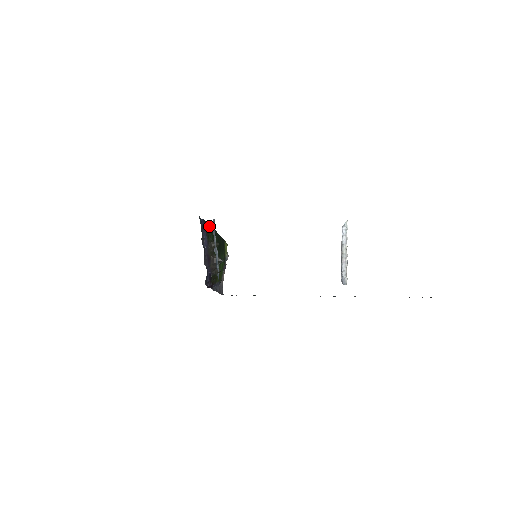
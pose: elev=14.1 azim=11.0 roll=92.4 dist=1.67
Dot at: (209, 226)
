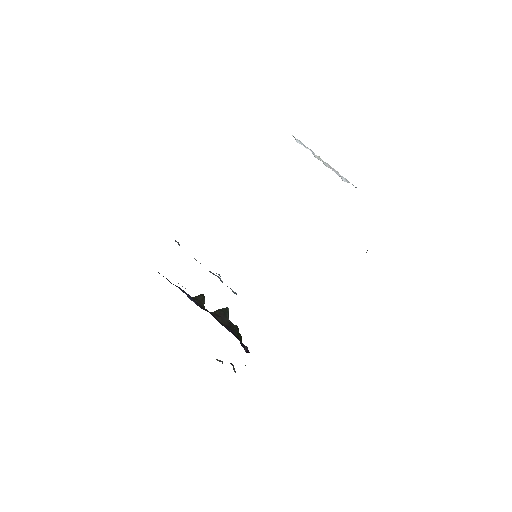
Dot at: occluded
